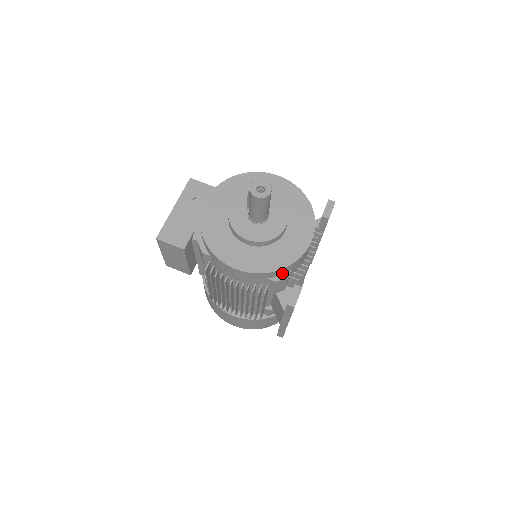
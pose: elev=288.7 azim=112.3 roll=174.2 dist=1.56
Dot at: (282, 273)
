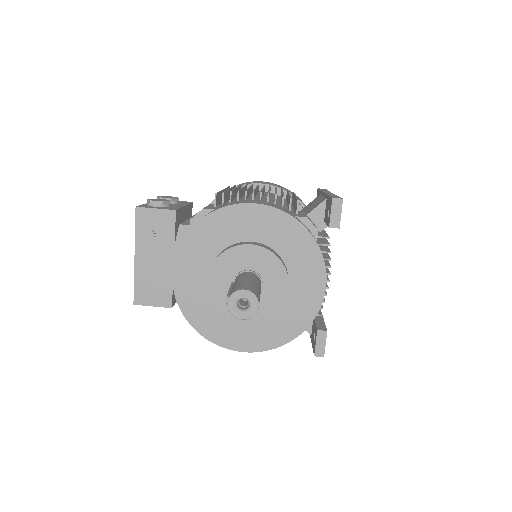
Dot at: occluded
